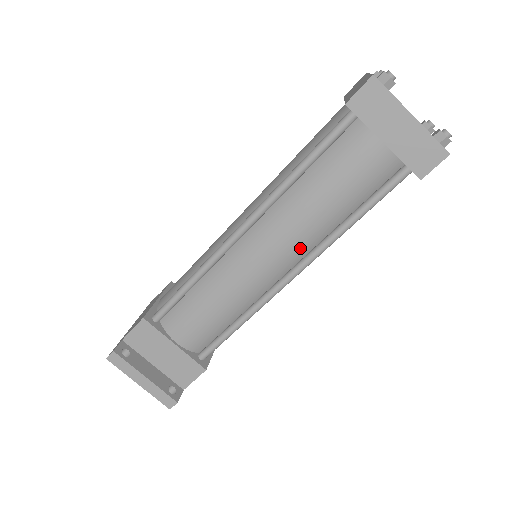
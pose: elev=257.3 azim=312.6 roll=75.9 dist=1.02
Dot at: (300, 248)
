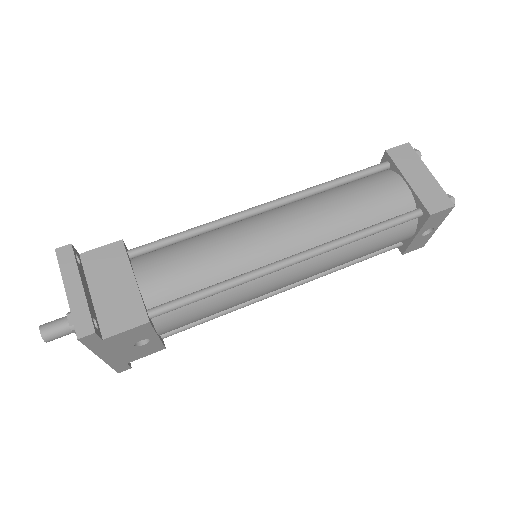
Dot at: (313, 236)
